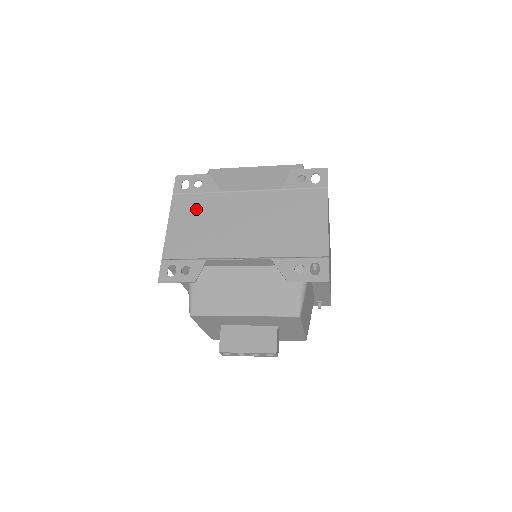
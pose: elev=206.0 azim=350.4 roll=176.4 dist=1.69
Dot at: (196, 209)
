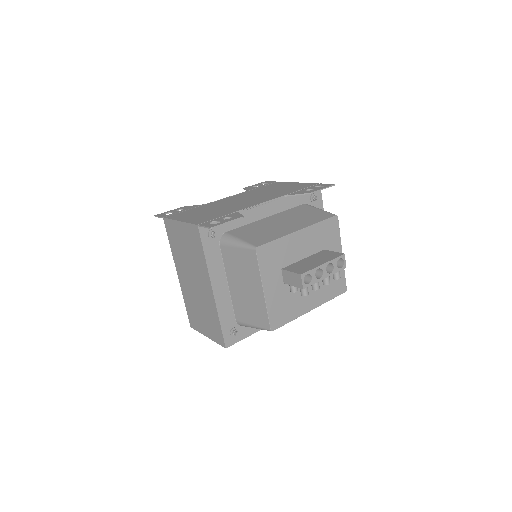
Dot at: (194, 212)
